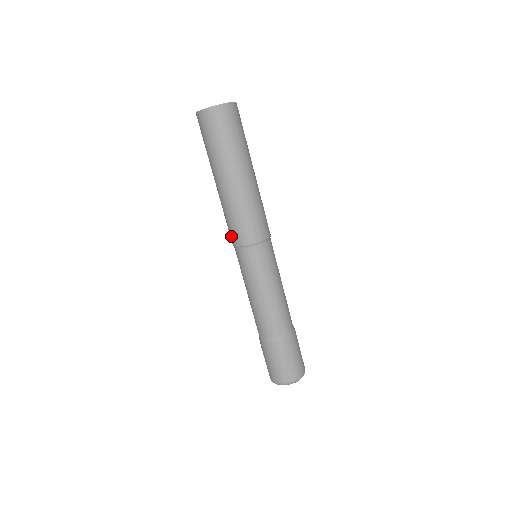
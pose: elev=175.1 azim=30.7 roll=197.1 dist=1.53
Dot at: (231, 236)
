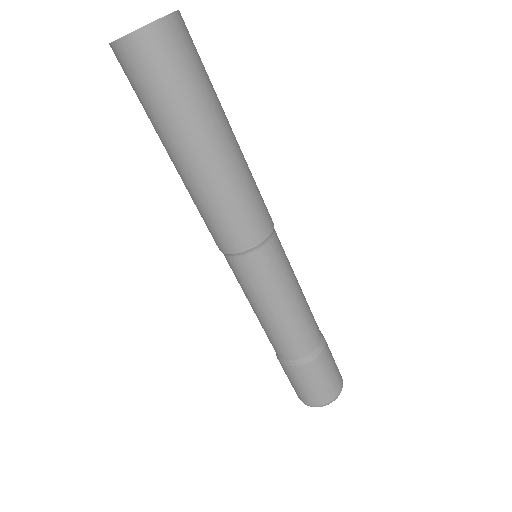
Dot at: (219, 240)
